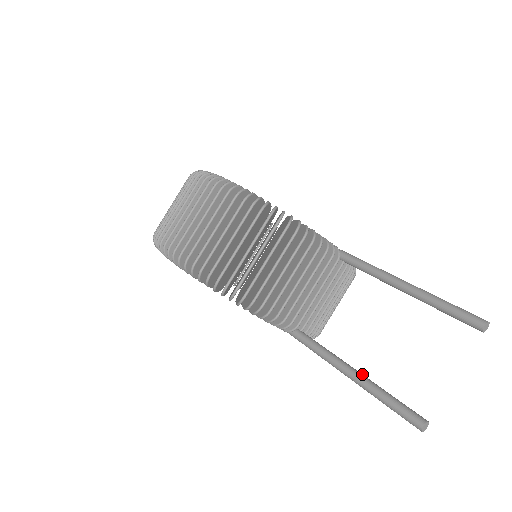
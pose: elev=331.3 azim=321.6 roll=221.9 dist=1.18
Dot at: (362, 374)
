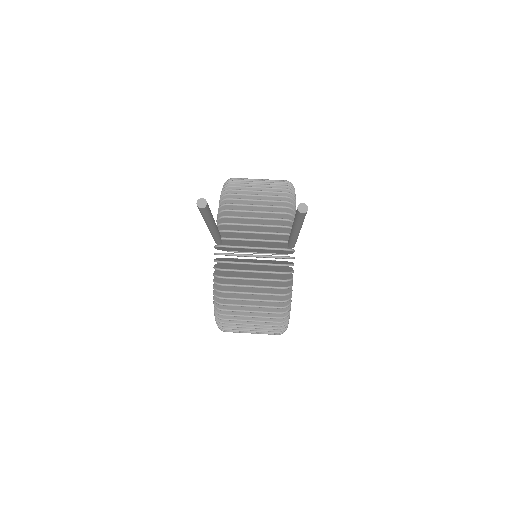
Dot at: occluded
